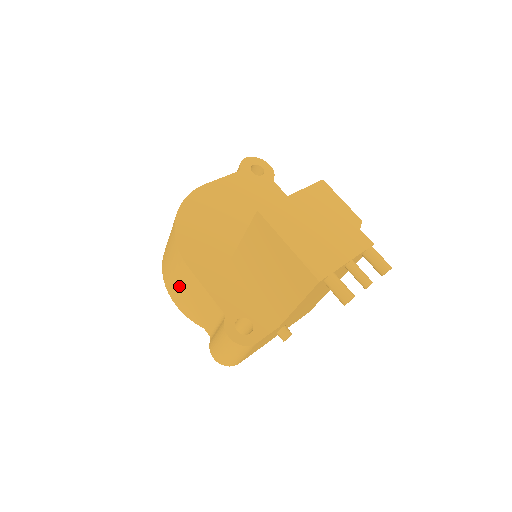
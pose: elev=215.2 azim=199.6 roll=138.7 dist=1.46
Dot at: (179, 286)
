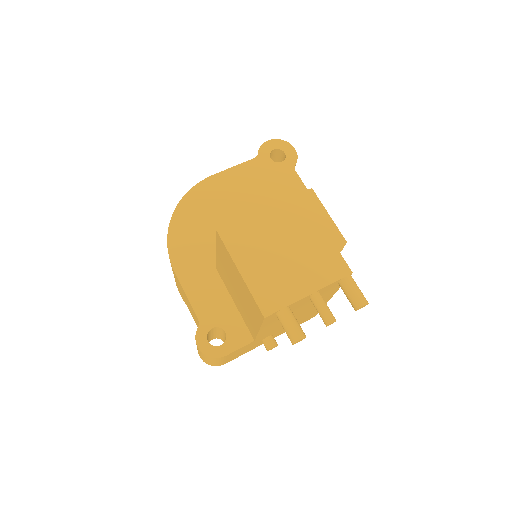
Dot at: (176, 281)
